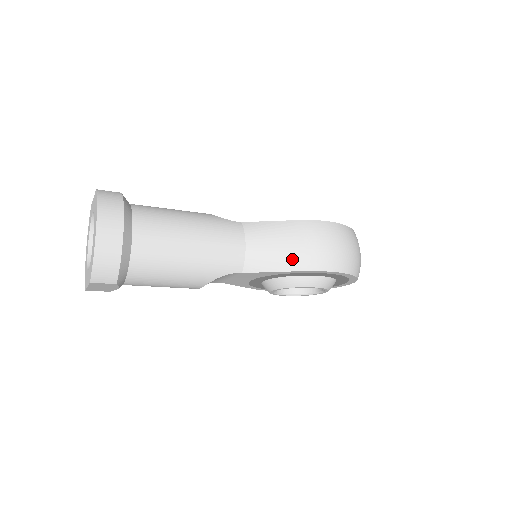
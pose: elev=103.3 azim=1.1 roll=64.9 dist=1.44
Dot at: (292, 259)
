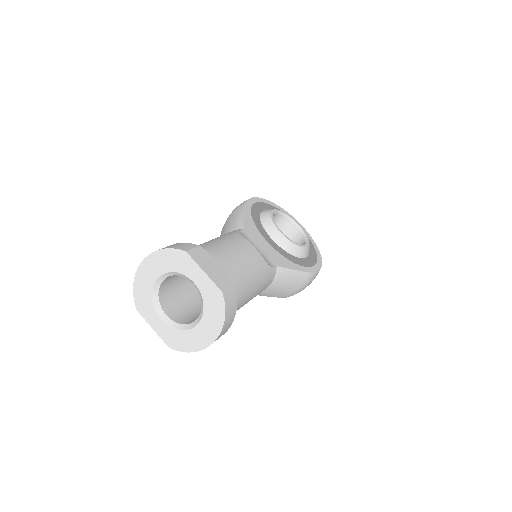
Dot at: (283, 294)
